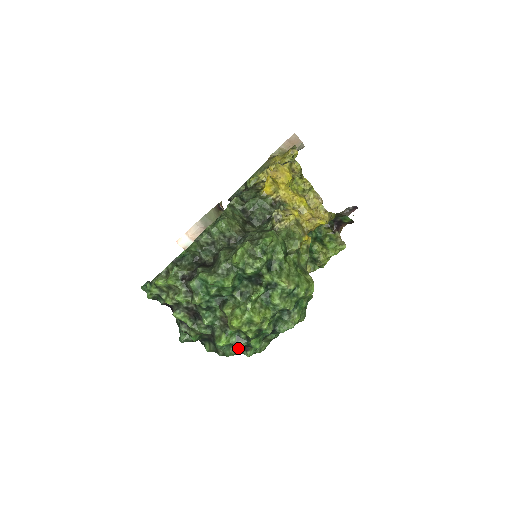
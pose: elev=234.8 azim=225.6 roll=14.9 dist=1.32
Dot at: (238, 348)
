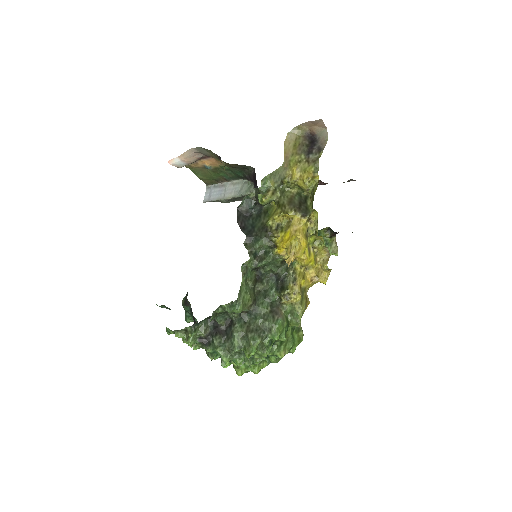
Dot at: occluded
